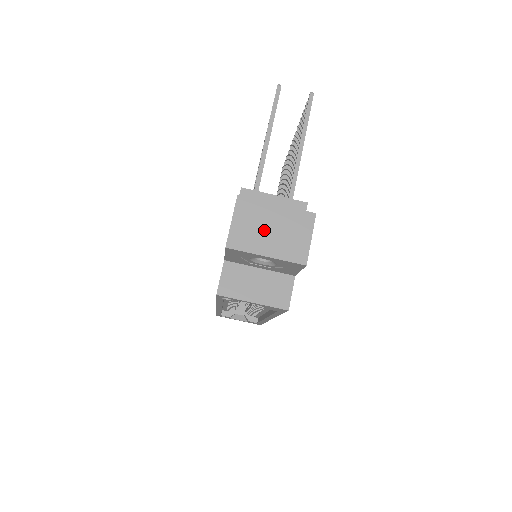
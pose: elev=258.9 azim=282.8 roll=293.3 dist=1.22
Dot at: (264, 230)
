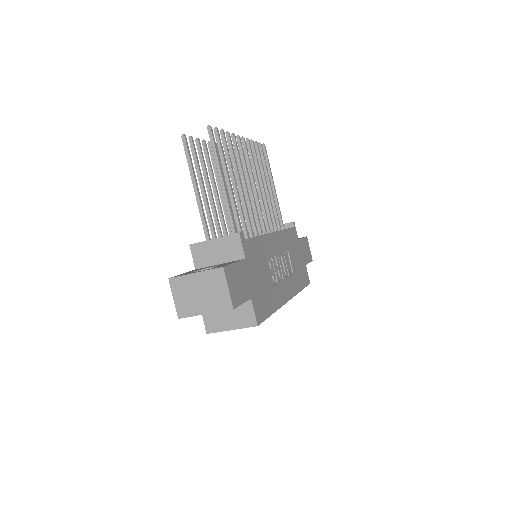
Dot at: (195, 296)
